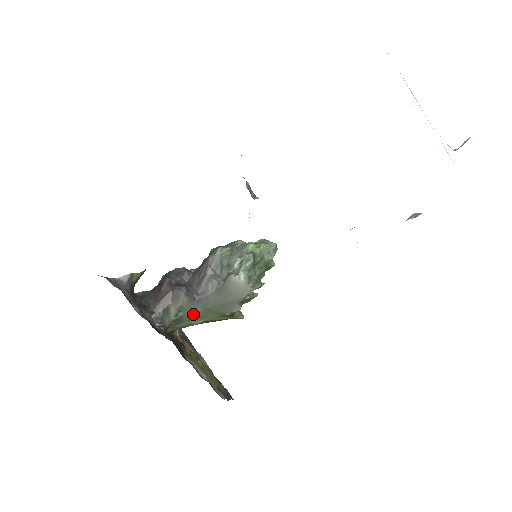
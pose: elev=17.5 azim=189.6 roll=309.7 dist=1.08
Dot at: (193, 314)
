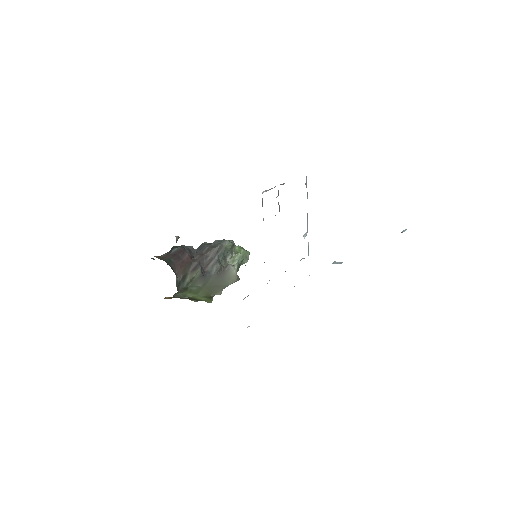
Dot at: (195, 287)
